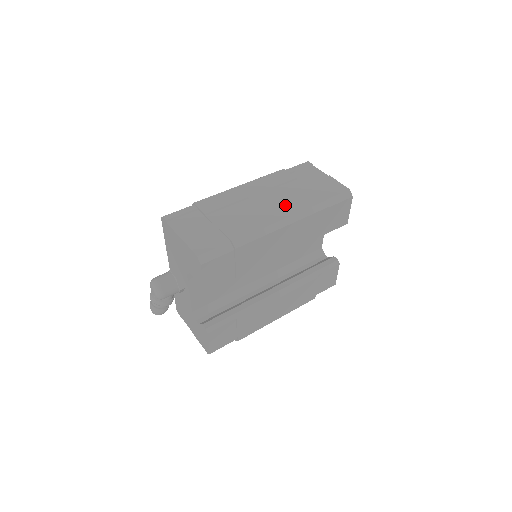
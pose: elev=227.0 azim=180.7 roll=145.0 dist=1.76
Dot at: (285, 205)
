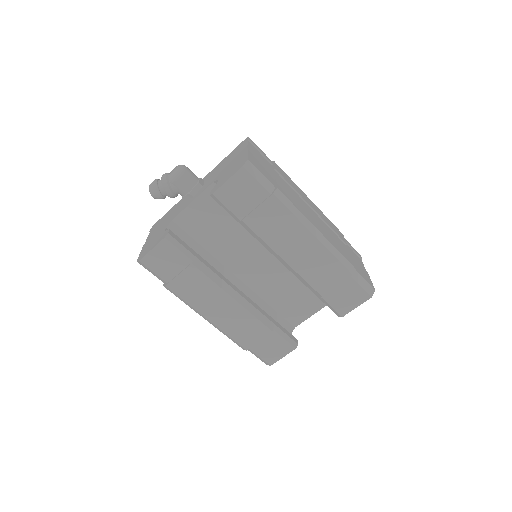
Dot at: (328, 234)
